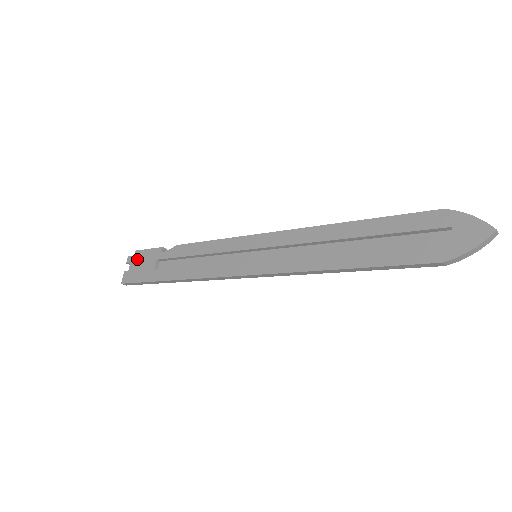
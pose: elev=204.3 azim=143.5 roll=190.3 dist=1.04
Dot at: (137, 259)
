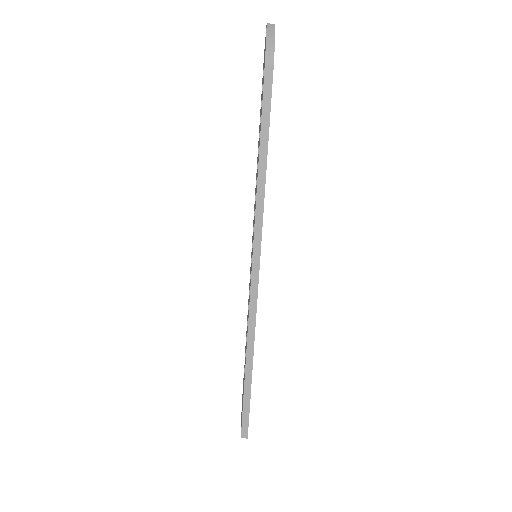
Dot at: occluded
